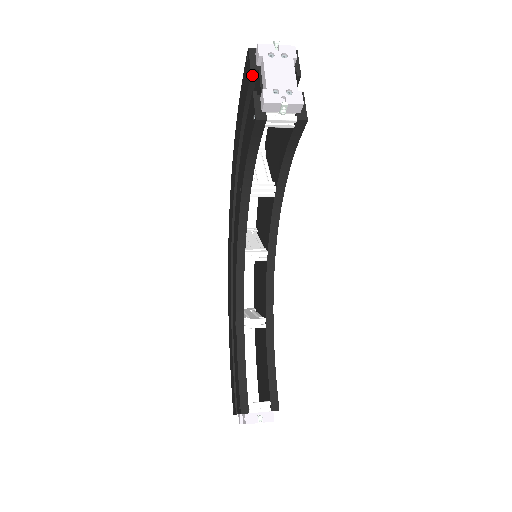
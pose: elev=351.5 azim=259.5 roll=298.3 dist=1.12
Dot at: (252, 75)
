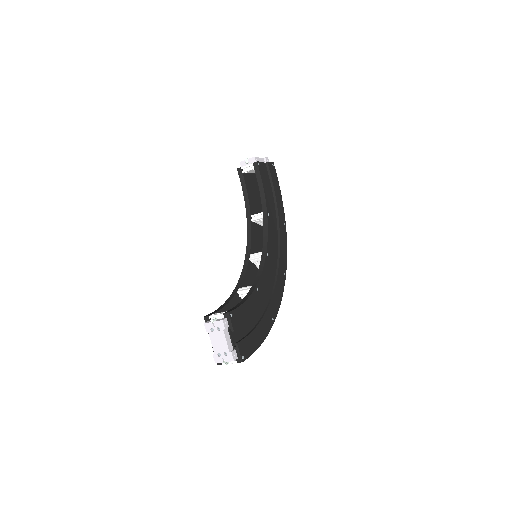
Dot at: occluded
